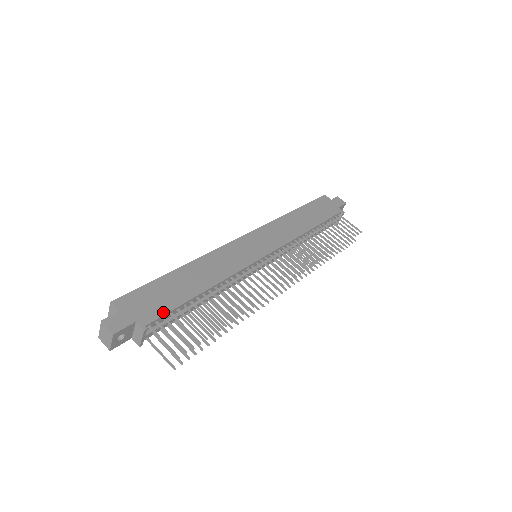
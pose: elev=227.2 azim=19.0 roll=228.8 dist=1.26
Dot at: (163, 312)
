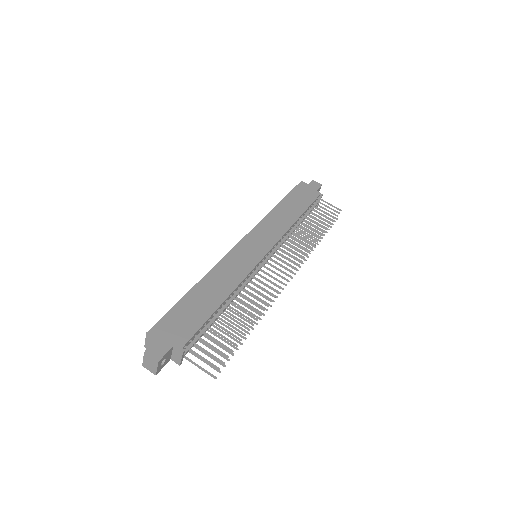
Dot at: (194, 331)
